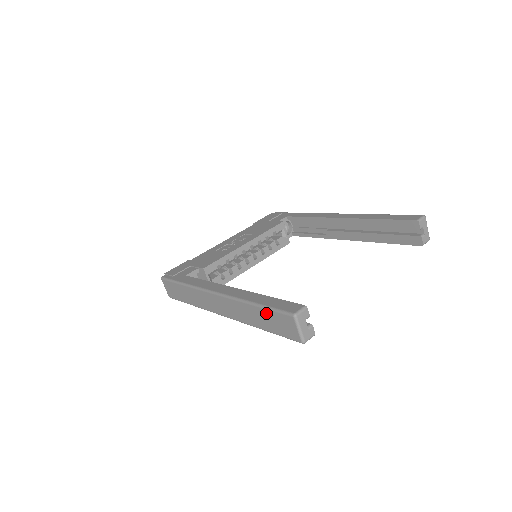
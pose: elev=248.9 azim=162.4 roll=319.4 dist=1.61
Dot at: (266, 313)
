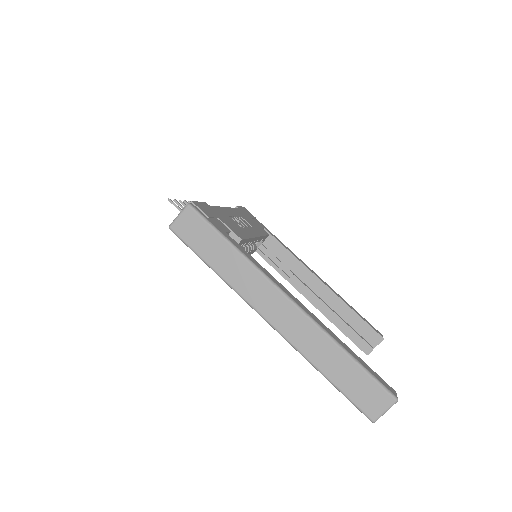
Dot at: (358, 372)
